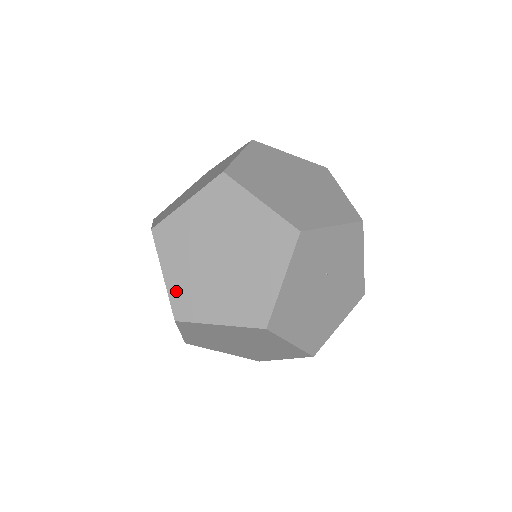
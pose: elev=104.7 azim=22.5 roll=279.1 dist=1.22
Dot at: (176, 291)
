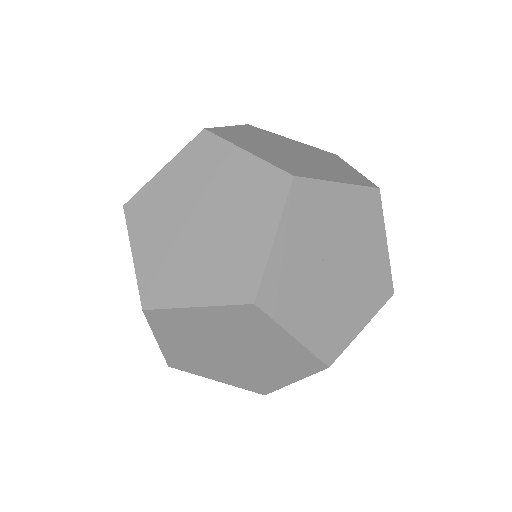
Dot at: (239, 383)
